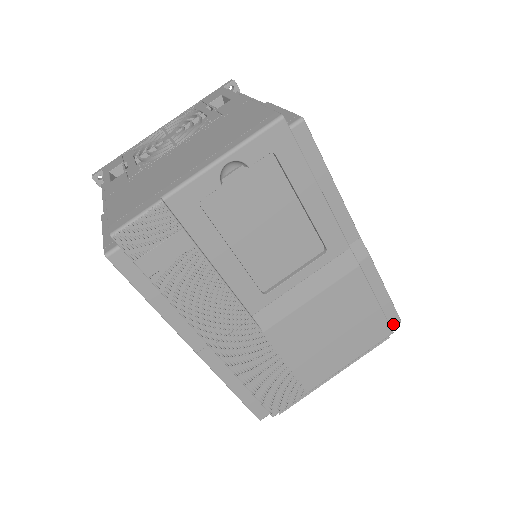
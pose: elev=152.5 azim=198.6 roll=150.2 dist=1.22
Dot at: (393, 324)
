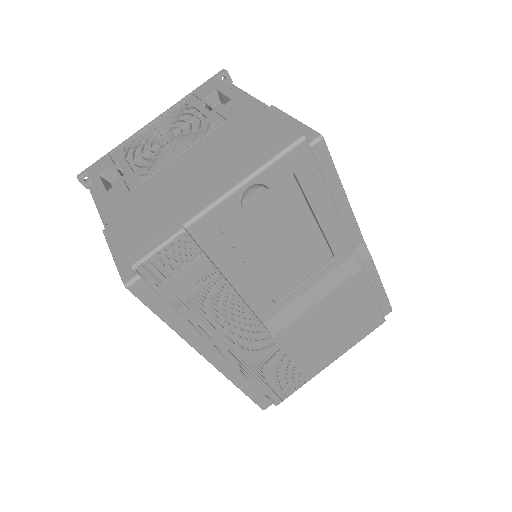
Dot at: (385, 313)
